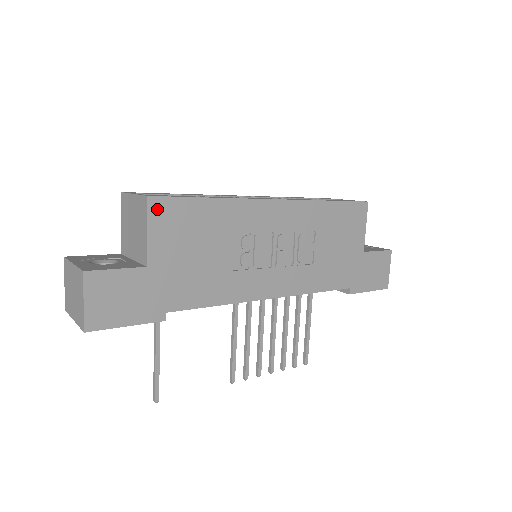
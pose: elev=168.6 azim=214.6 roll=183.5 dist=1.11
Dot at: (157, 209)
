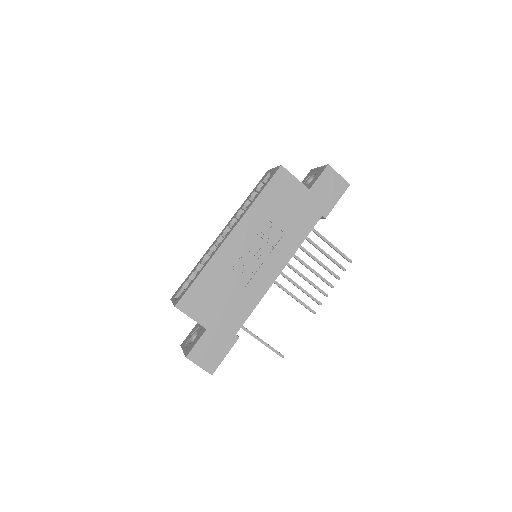
Dot at: (184, 306)
